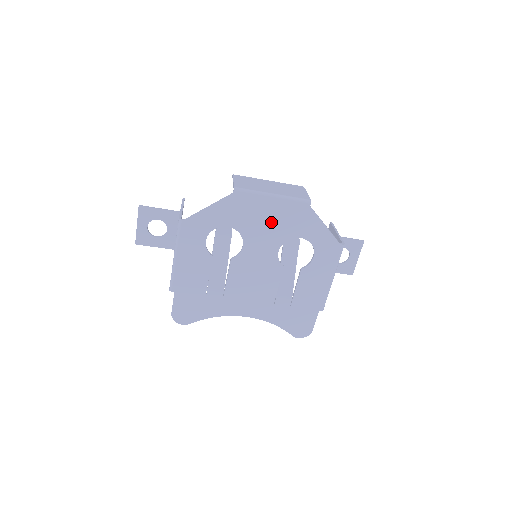
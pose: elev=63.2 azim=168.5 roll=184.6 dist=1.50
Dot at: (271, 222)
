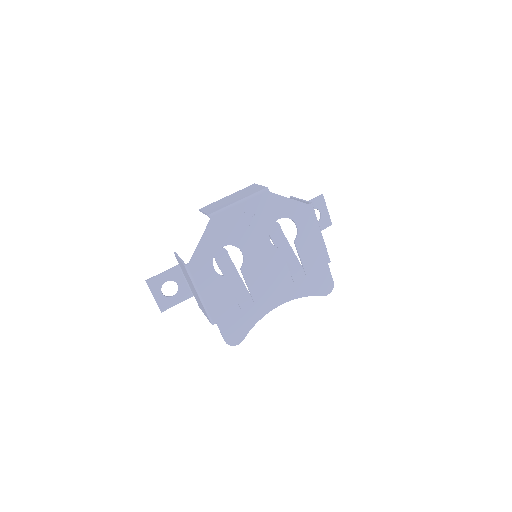
Dot at: (250, 222)
